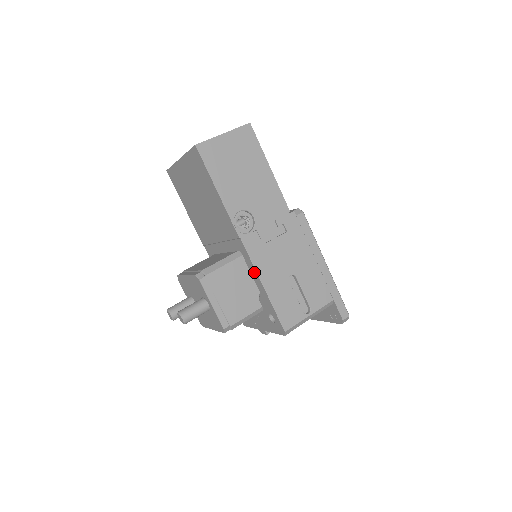
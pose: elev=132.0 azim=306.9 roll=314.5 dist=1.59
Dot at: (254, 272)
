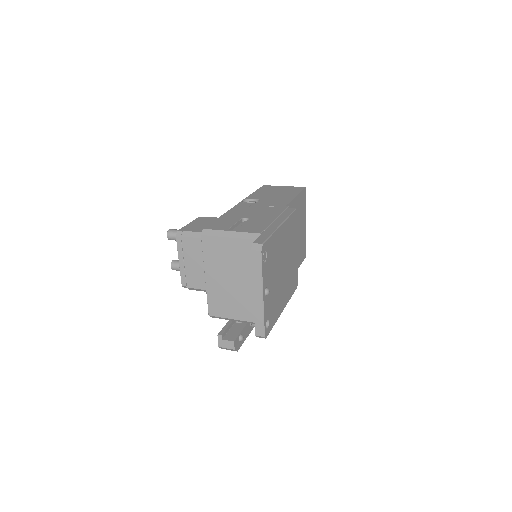
Dot at: occluded
